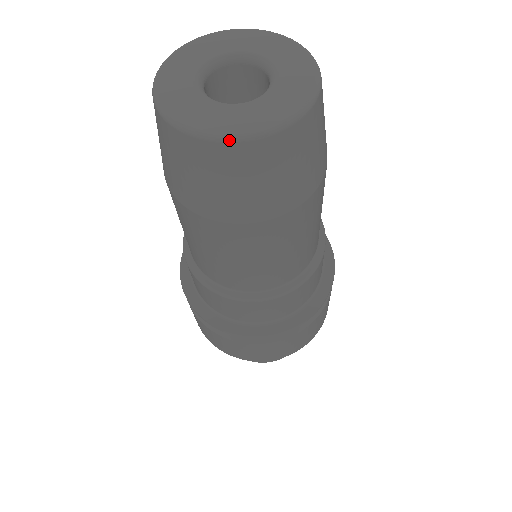
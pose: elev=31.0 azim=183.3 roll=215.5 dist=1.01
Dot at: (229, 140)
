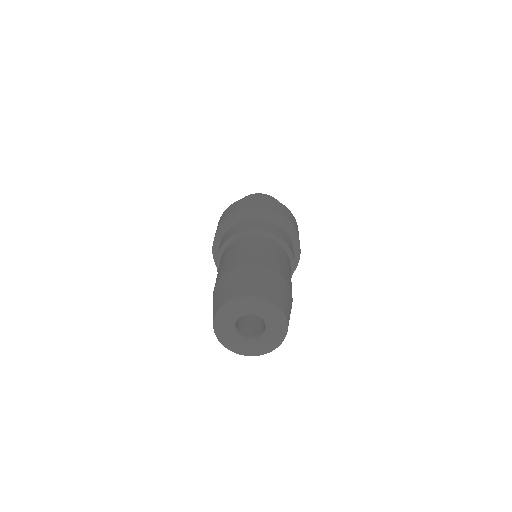
Dot at: occluded
